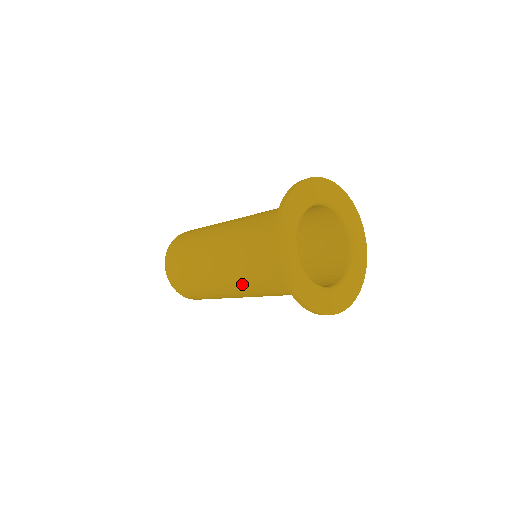
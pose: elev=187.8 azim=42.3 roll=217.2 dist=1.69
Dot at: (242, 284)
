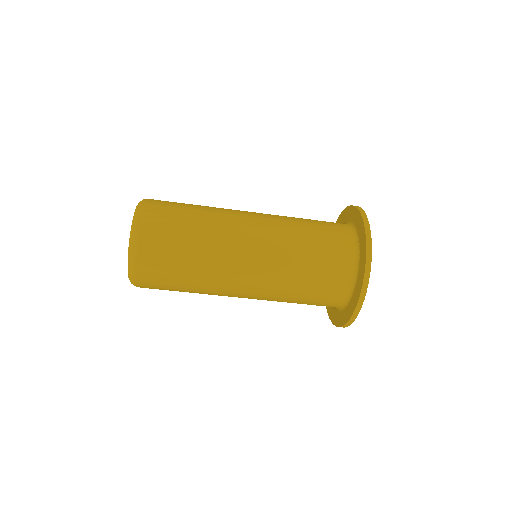
Dot at: (273, 271)
